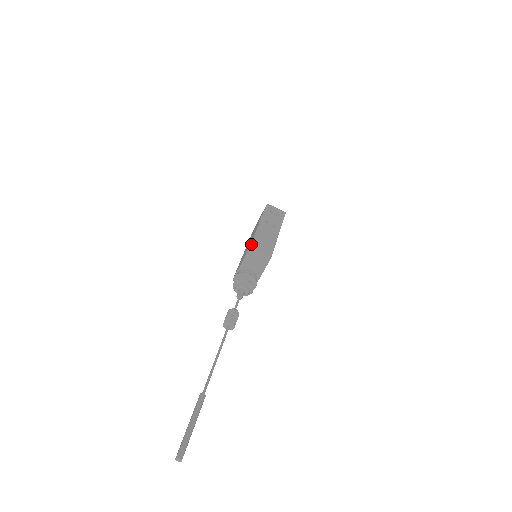
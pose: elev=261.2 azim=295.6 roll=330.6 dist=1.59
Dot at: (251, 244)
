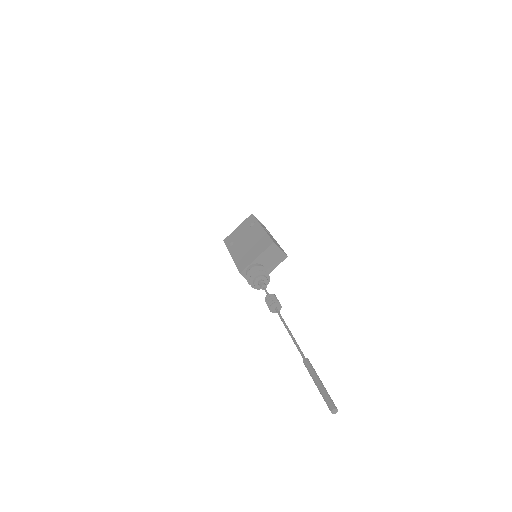
Dot at: (272, 240)
